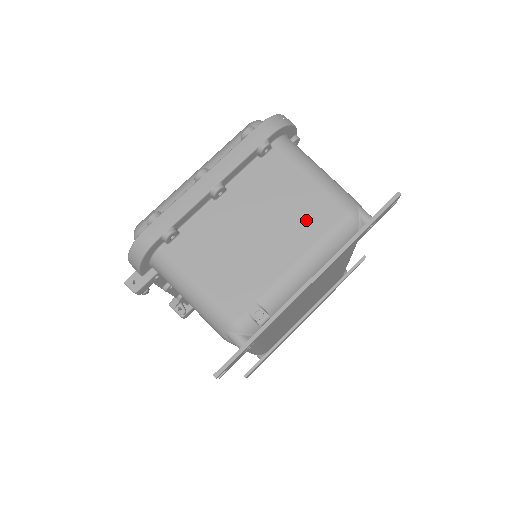
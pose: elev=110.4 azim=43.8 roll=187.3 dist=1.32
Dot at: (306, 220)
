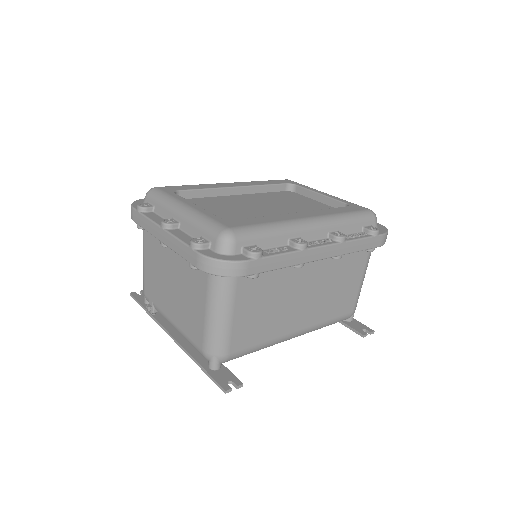
Dot at: (188, 320)
